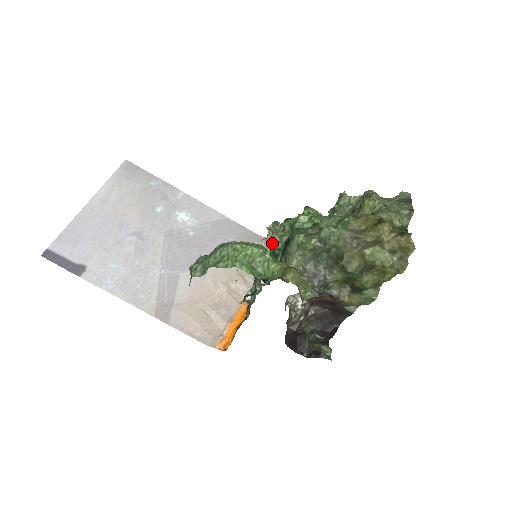
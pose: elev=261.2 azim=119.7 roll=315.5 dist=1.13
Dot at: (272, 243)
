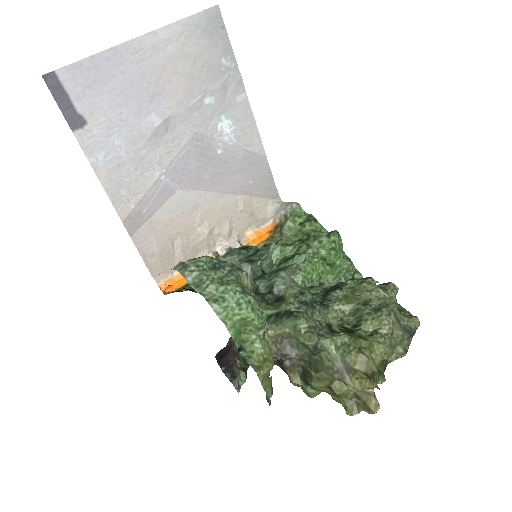
Dot at: (278, 277)
